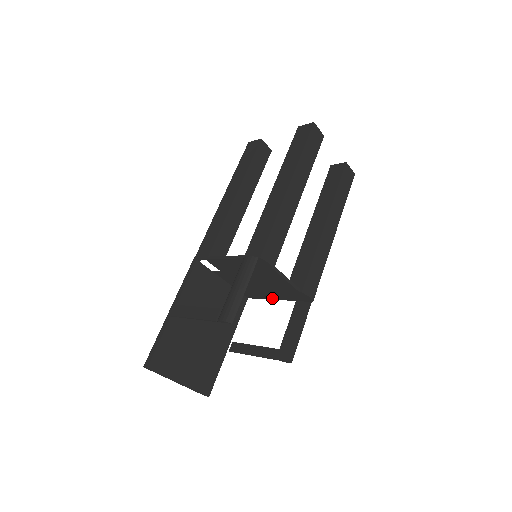
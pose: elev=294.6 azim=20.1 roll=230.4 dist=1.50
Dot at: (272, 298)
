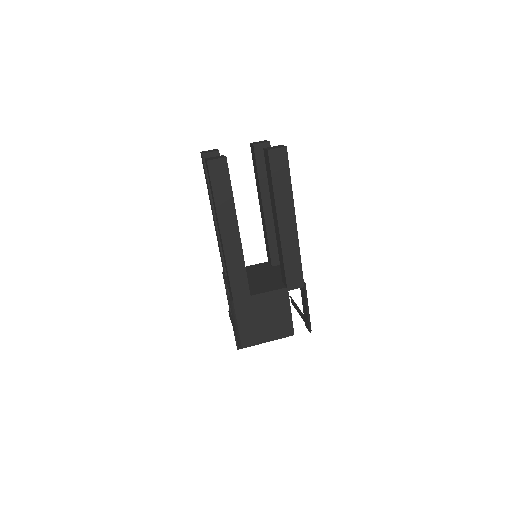
Dot at: occluded
